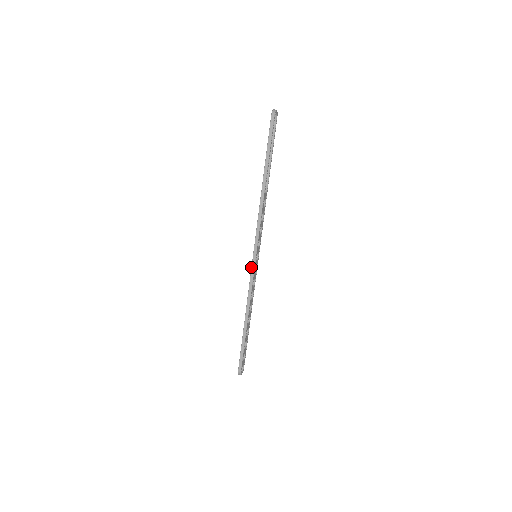
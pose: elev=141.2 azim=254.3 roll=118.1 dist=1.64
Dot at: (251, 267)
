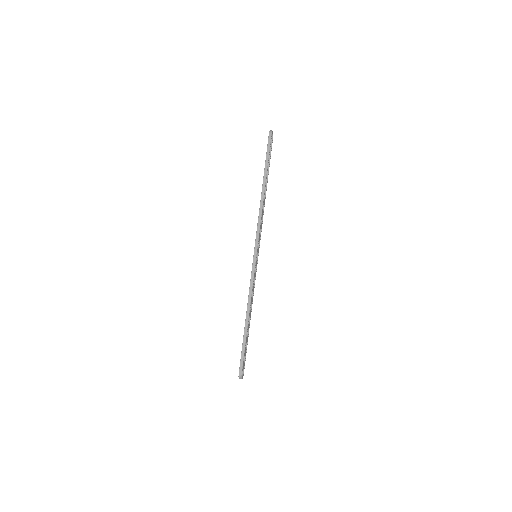
Dot at: (252, 265)
